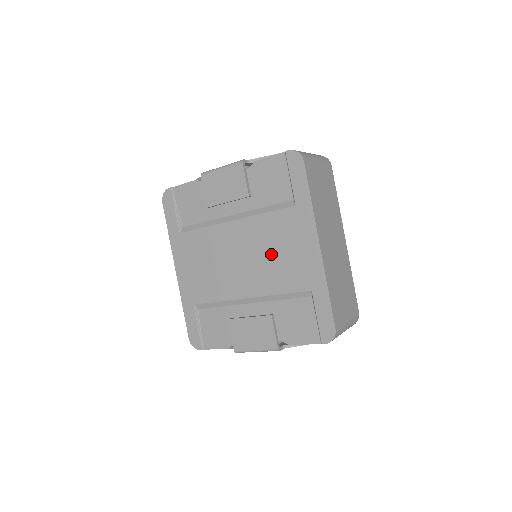
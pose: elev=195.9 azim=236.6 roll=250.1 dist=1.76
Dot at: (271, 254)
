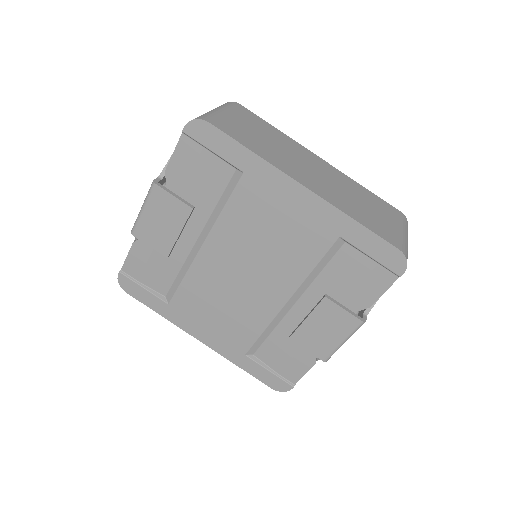
Dot at: (267, 241)
